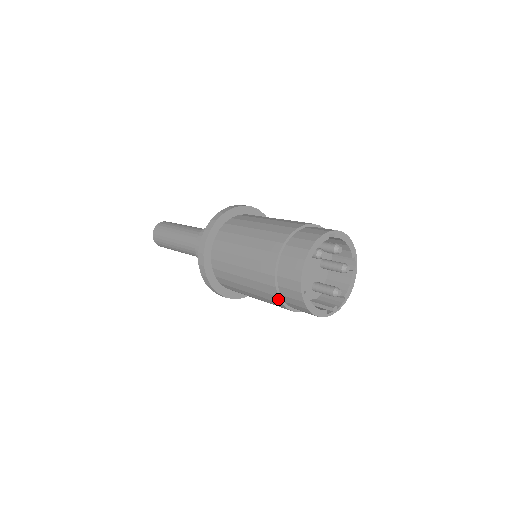
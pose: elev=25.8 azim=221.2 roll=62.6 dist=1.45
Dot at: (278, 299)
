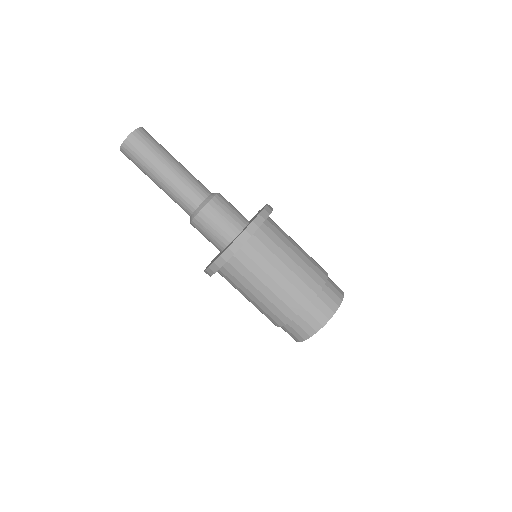
Dot at: (278, 326)
